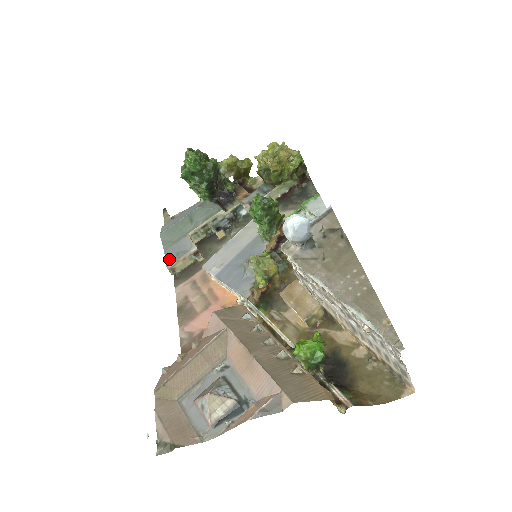
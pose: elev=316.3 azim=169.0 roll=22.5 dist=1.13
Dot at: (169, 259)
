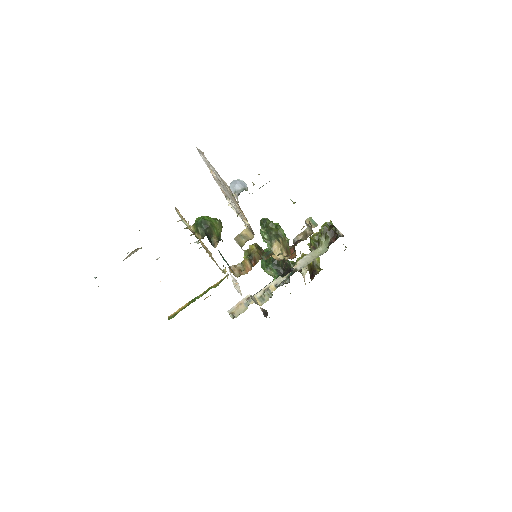
Dot at: occluded
